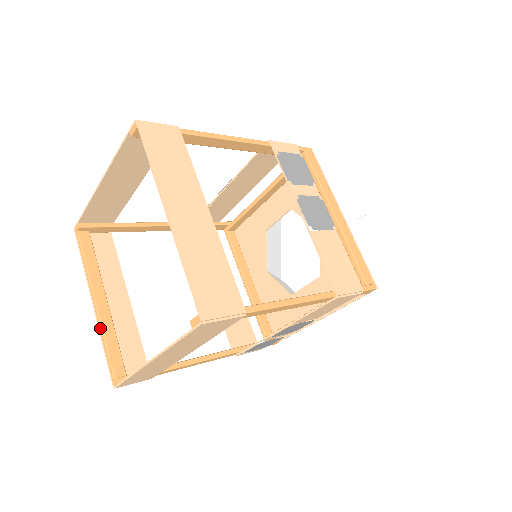
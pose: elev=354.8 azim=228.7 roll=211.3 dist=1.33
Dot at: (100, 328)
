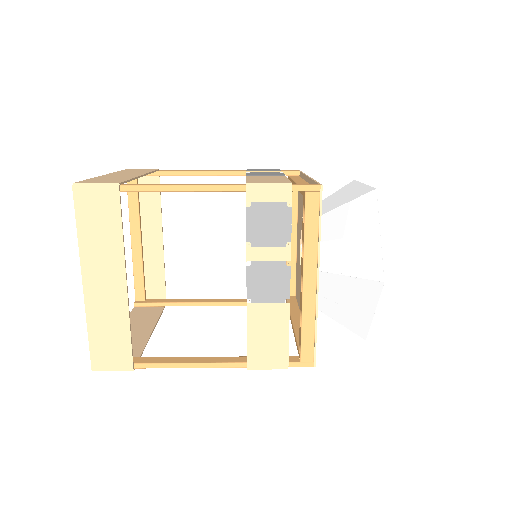
Dot at: (133, 261)
